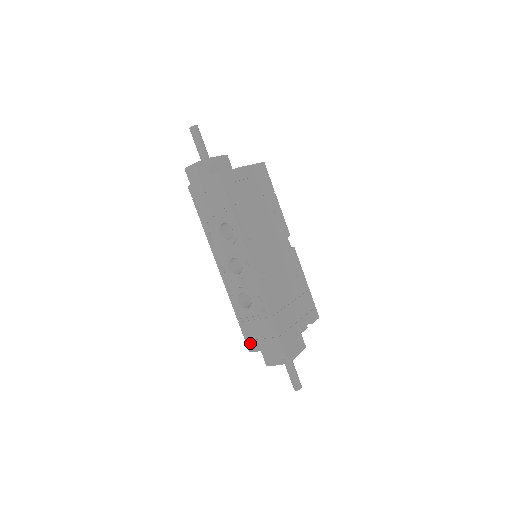
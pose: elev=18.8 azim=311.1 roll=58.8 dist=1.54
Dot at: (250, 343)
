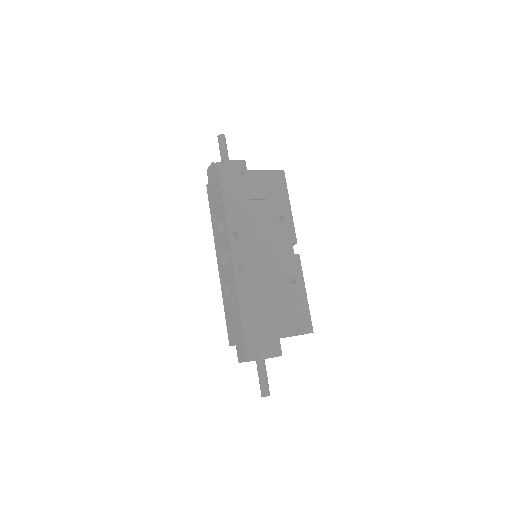
Dot at: (230, 336)
